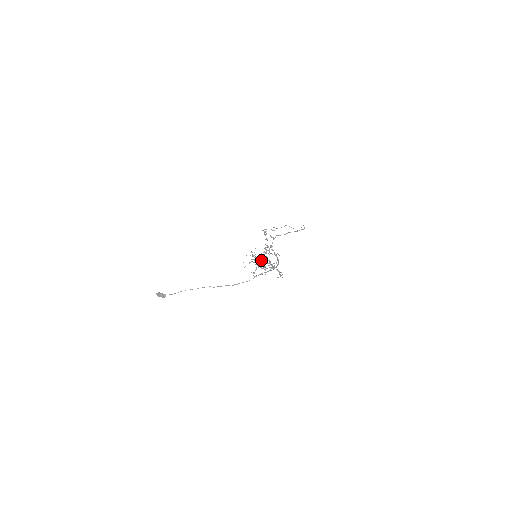
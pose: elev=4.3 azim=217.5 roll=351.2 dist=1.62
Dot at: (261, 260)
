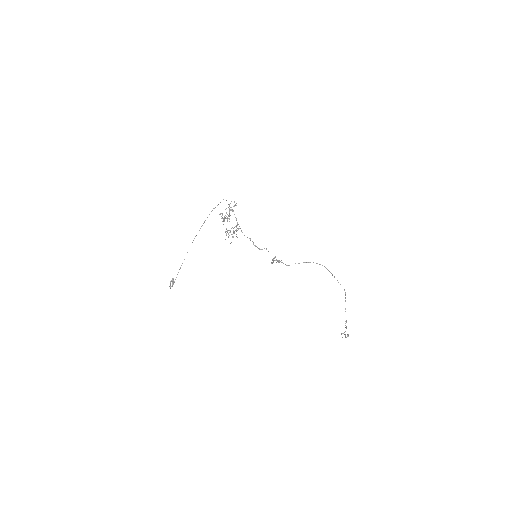
Dot at: occluded
